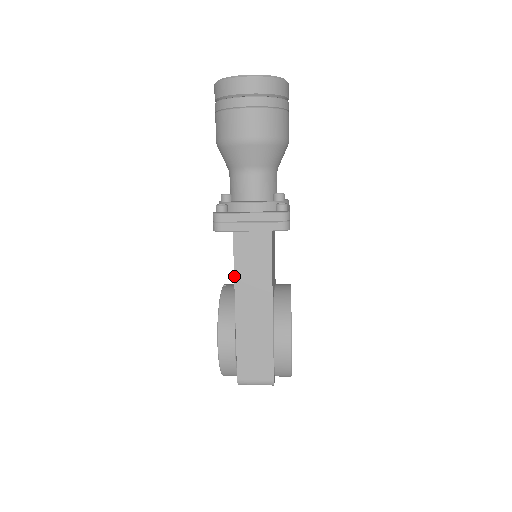
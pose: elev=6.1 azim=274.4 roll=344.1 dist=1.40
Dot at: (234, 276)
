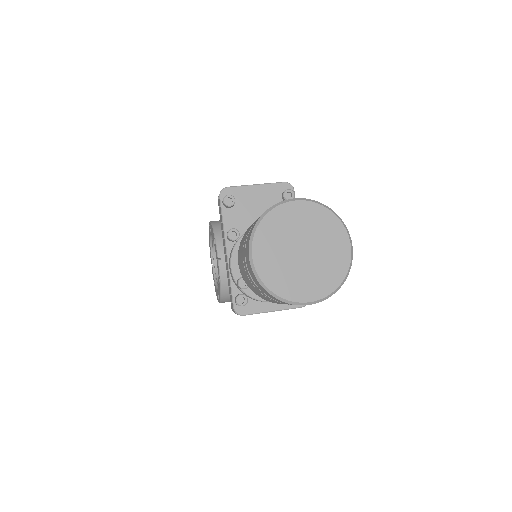
Dot at: occluded
